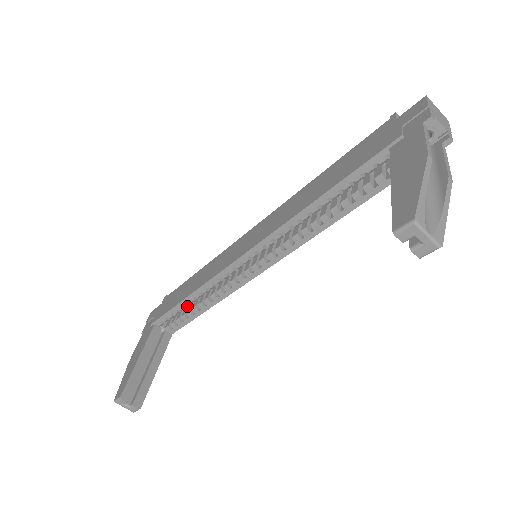
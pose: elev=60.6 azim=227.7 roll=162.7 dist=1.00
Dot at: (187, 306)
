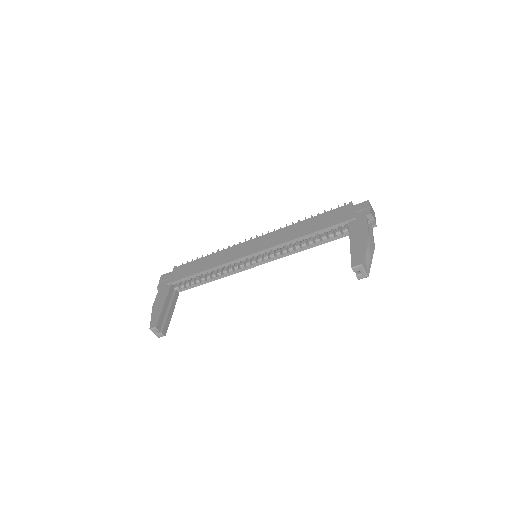
Dot at: occluded
